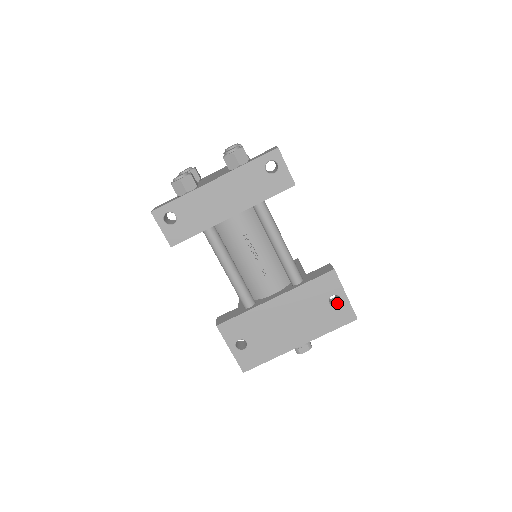
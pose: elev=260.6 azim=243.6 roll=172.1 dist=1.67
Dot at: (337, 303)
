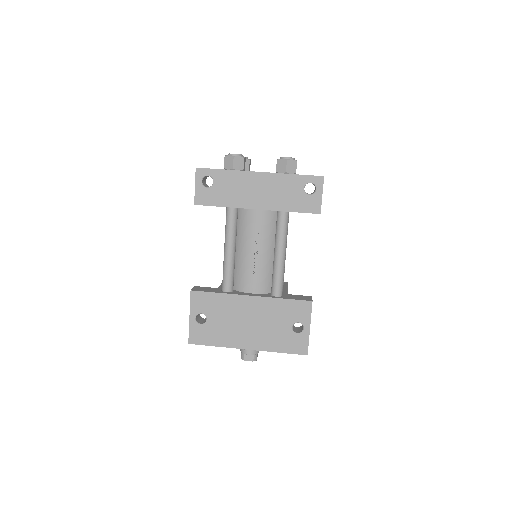
Dot at: (298, 331)
